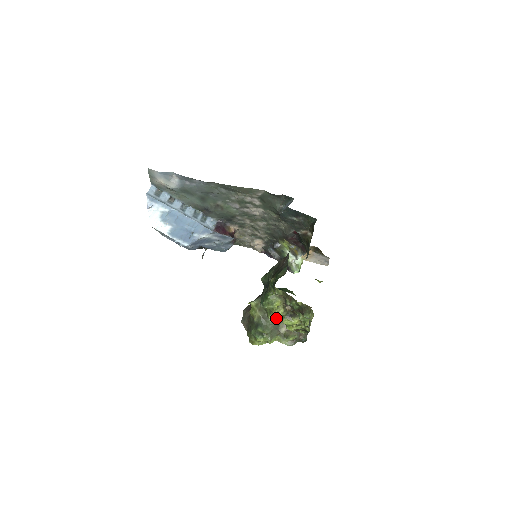
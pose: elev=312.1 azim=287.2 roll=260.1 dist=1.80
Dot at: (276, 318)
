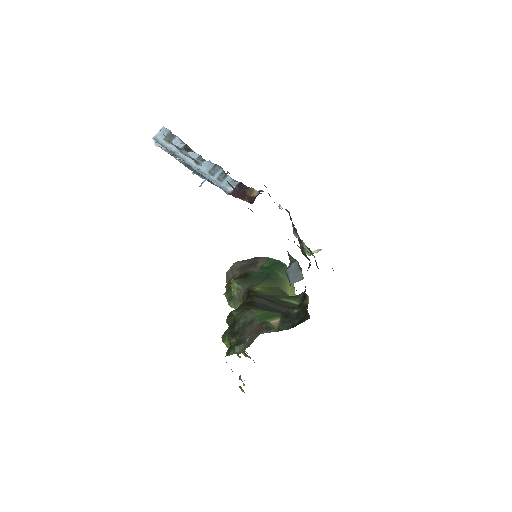
Dot at: occluded
